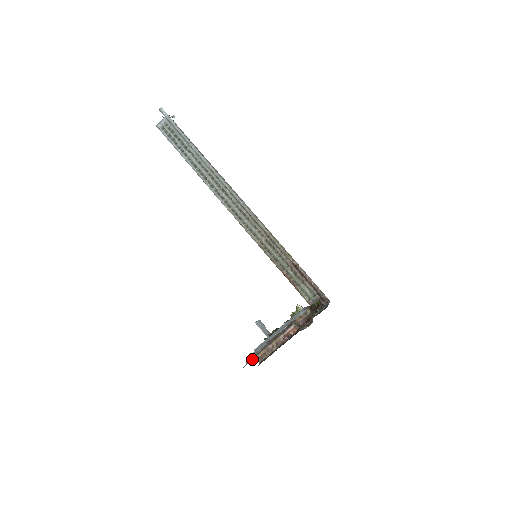
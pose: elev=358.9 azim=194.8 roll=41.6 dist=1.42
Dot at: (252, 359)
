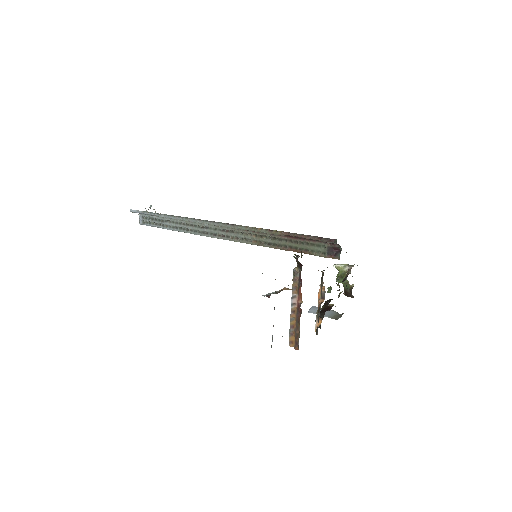
Dot at: occluded
